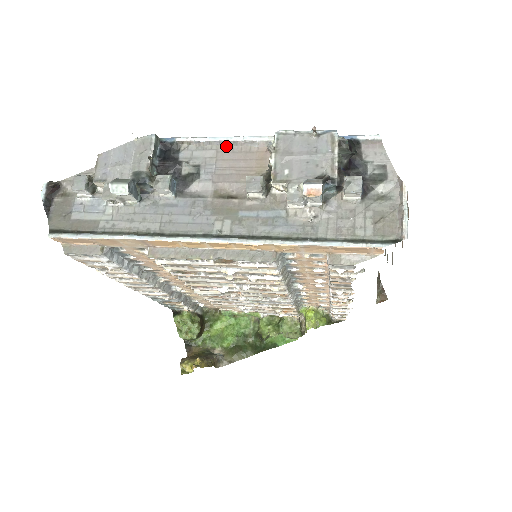
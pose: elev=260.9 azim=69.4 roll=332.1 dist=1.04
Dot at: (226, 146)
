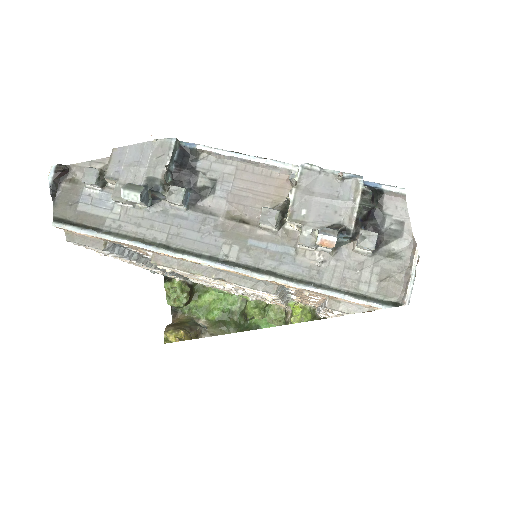
Dot at: (247, 165)
